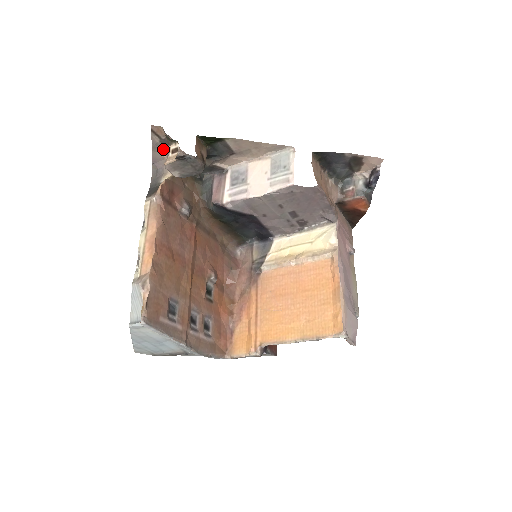
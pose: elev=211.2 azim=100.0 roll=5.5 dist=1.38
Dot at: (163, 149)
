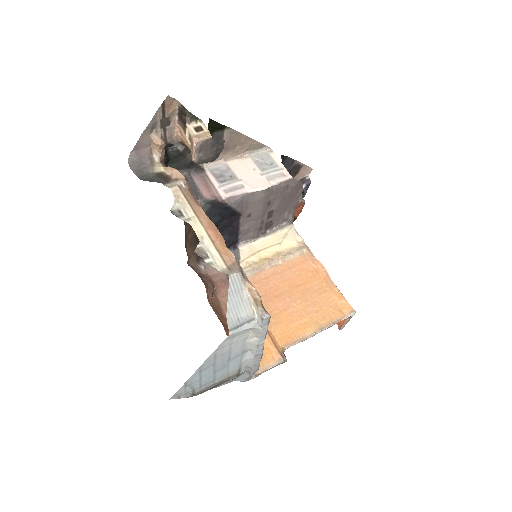
Dot at: (156, 132)
